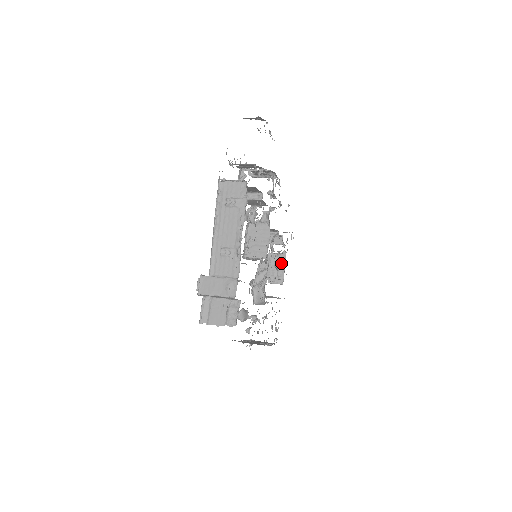
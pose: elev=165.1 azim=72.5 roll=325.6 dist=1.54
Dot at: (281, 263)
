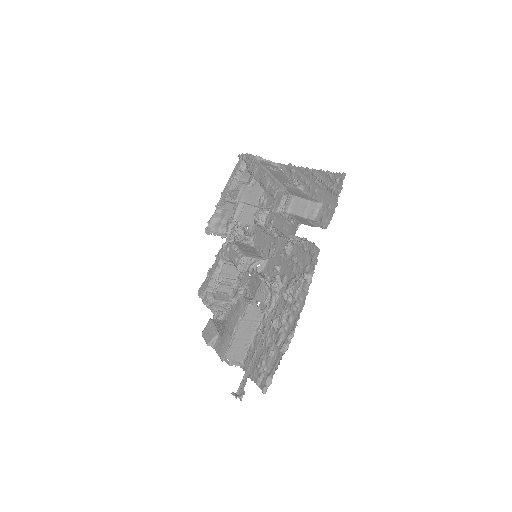
Dot at: occluded
